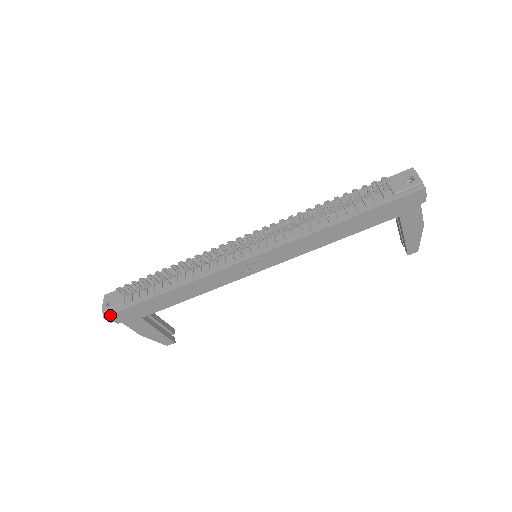
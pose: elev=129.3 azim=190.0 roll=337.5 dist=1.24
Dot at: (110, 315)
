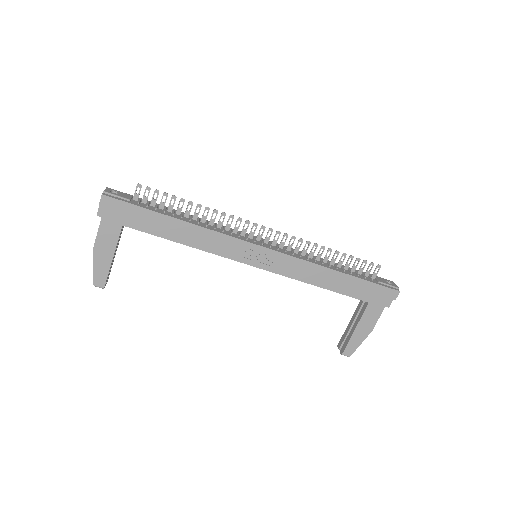
Dot at: (110, 197)
